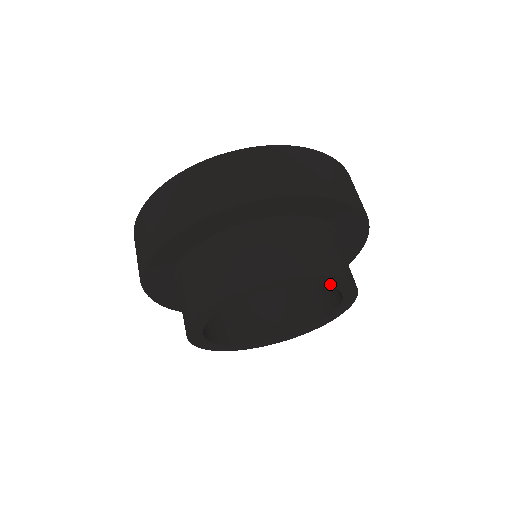
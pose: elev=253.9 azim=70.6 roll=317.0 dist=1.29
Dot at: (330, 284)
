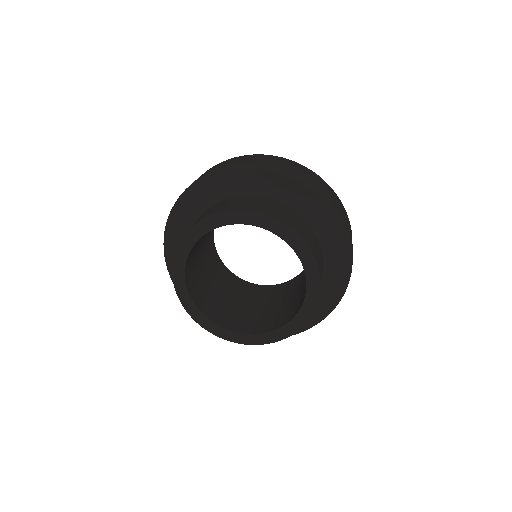
Dot at: (308, 277)
